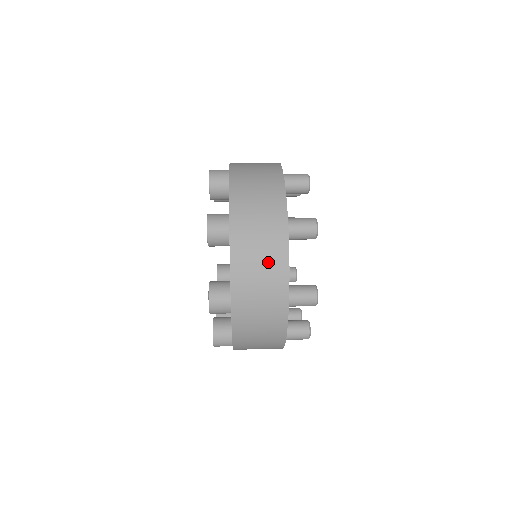
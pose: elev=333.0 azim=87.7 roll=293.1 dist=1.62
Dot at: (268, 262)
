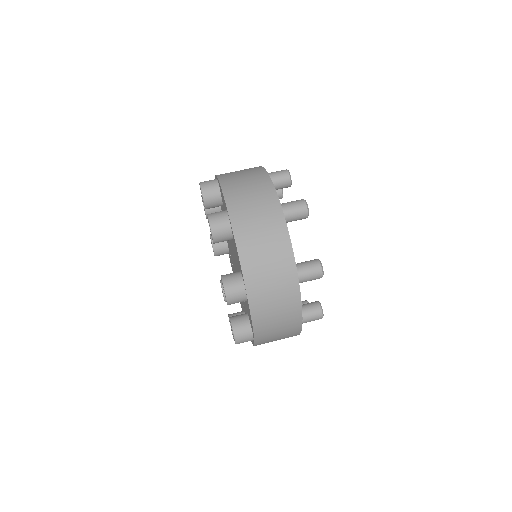
Dot at: (284, 315)
